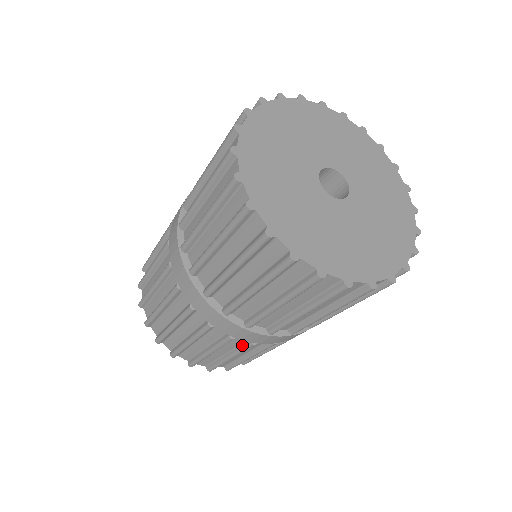
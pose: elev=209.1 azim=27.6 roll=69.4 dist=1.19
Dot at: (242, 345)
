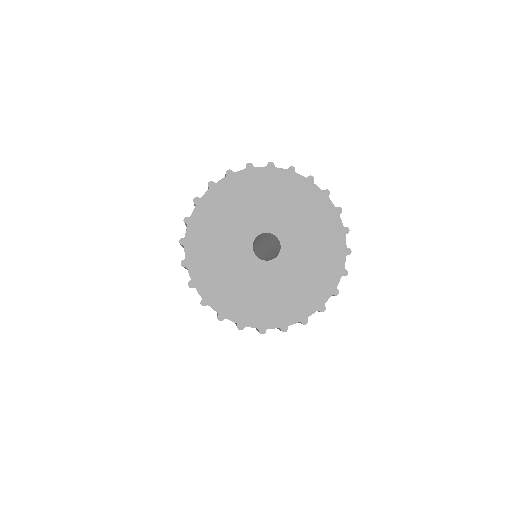
Dot at: occluded
